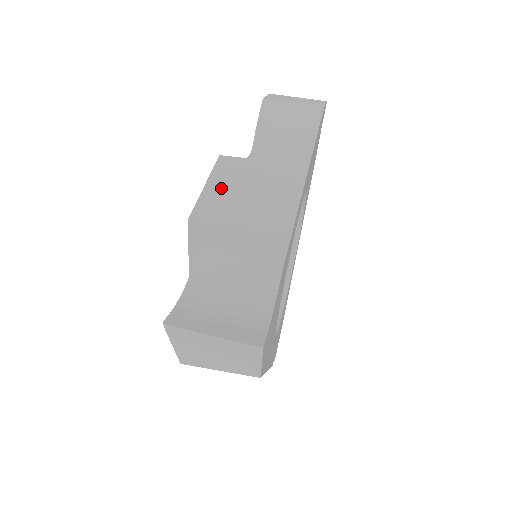
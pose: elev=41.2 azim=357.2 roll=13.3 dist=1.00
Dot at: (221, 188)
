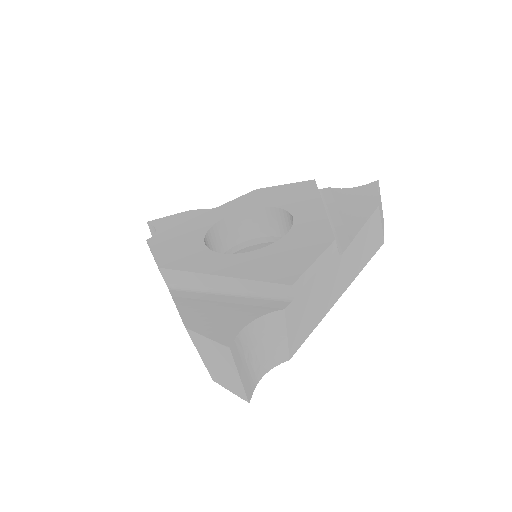
Dot at: (317, 272)
